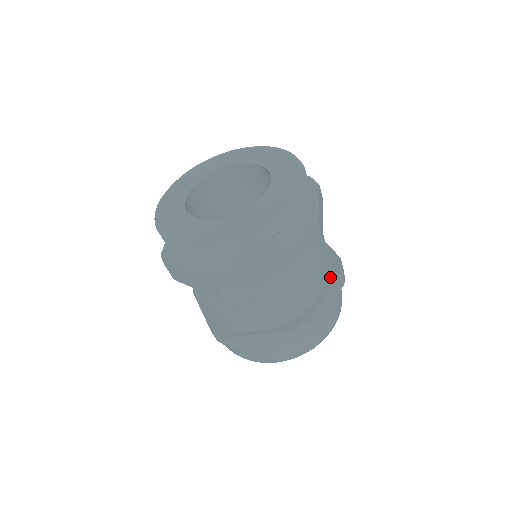
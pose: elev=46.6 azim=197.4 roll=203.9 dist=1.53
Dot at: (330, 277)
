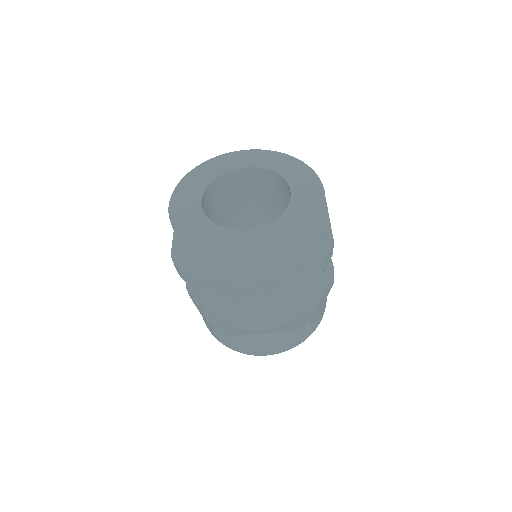
Dot at: (283, 325)
